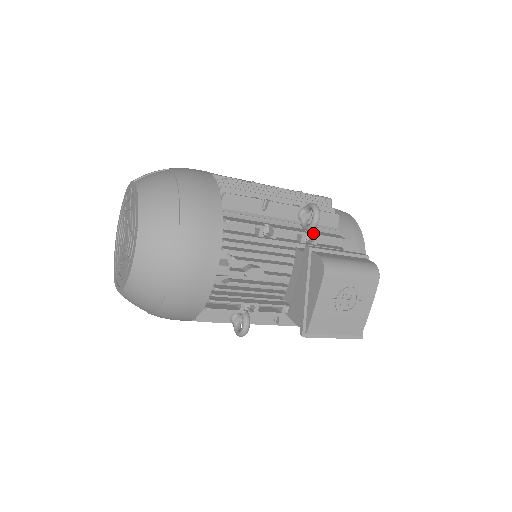
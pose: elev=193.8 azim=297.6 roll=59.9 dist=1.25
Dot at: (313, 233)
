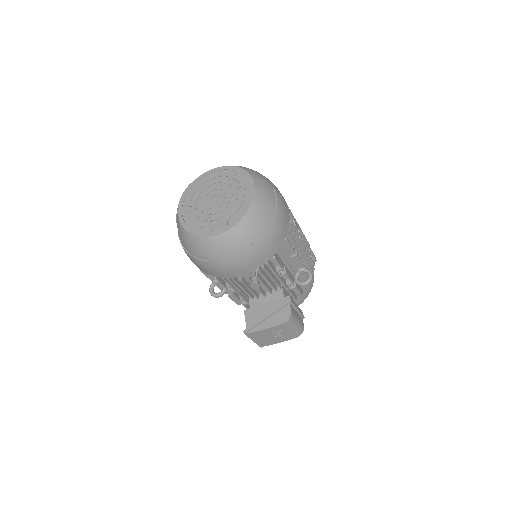
Dot at: (296, 285)
